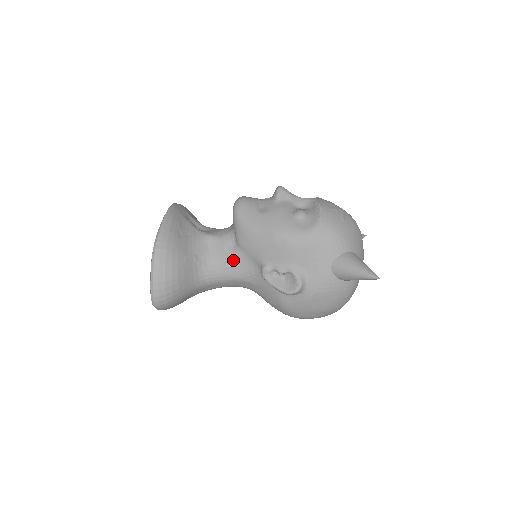
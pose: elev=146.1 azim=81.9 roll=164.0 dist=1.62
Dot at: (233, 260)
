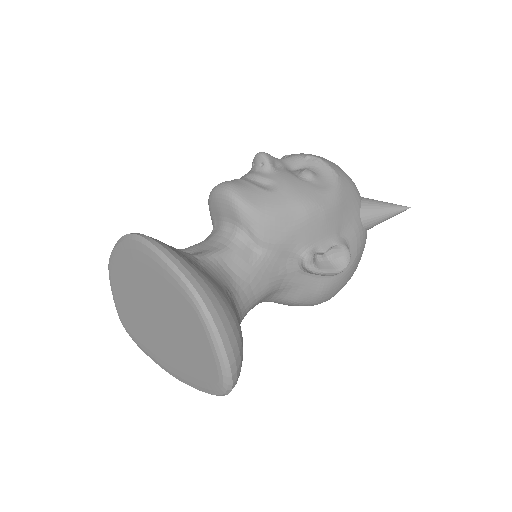
Dot at: (261, 269)
